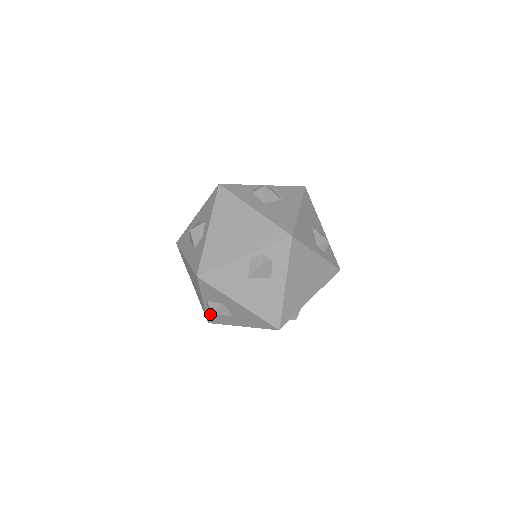
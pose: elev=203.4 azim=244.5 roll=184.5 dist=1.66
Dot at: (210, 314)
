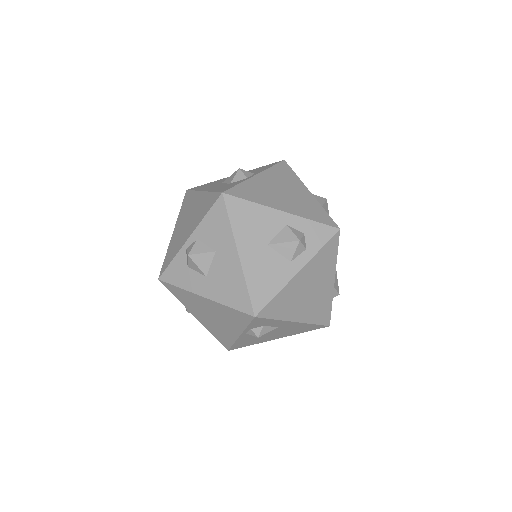
Dot at: occluded
